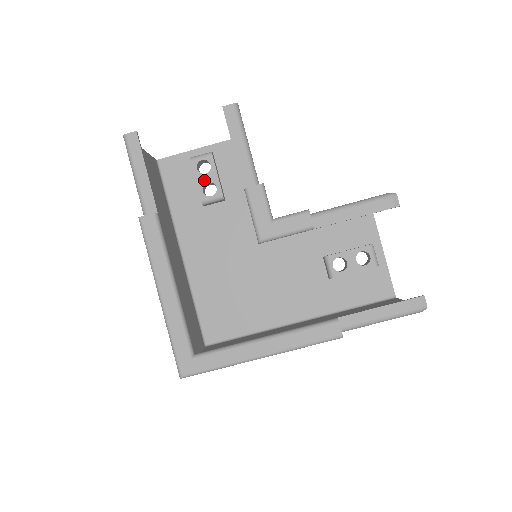
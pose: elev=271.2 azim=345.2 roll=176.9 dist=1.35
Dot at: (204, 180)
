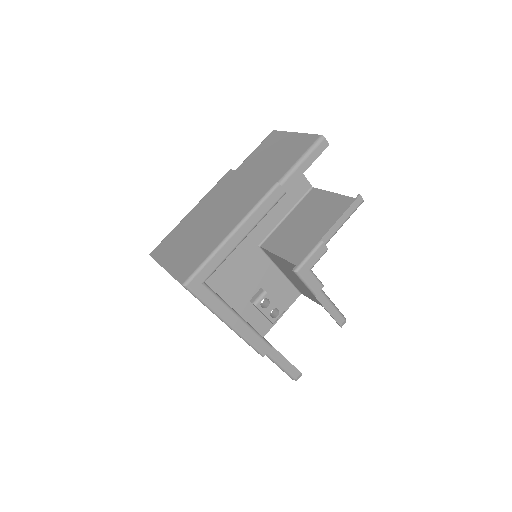
Dot at: occluded
